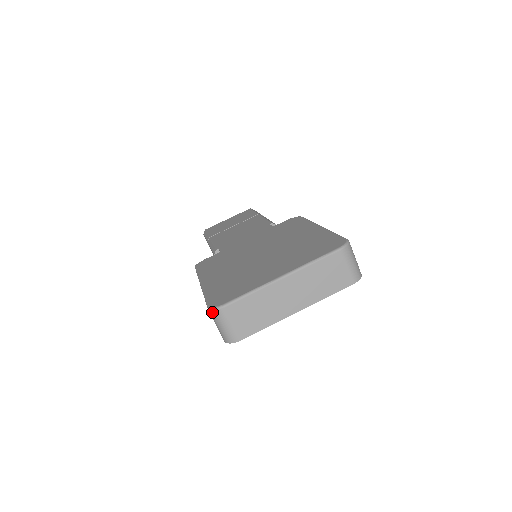
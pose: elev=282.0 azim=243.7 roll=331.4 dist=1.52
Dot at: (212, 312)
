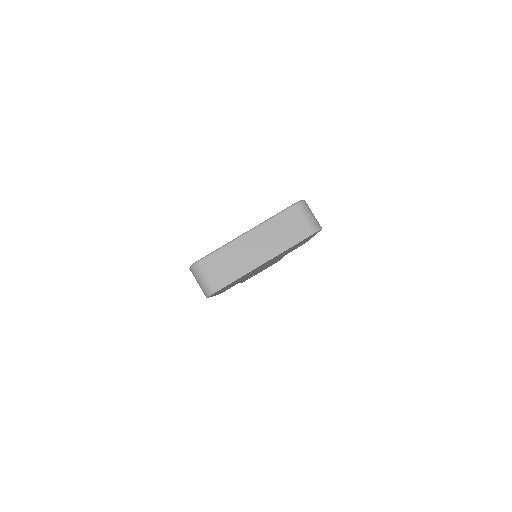
Dot at: (191, 269)
